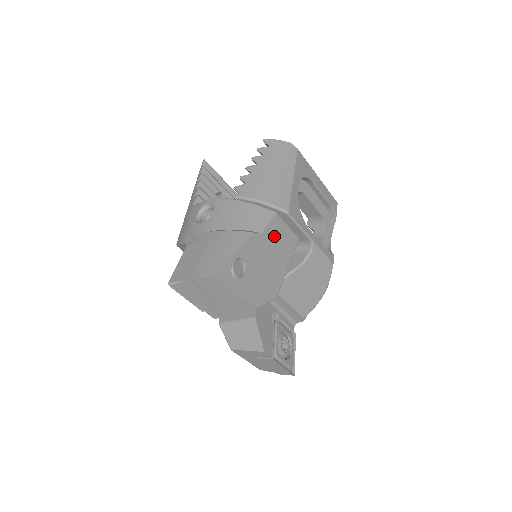
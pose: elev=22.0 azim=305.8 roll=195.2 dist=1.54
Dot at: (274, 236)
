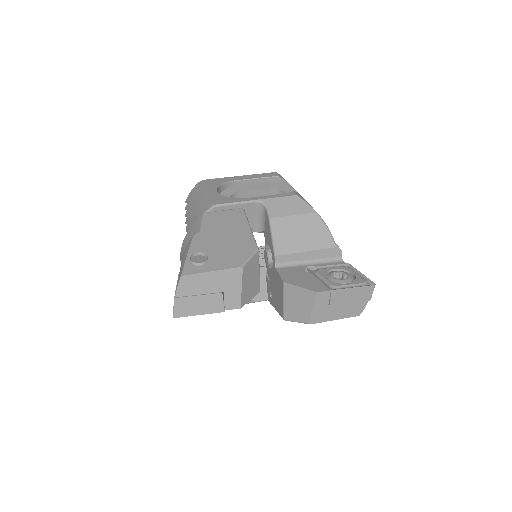
Dot at: (215, 223)
